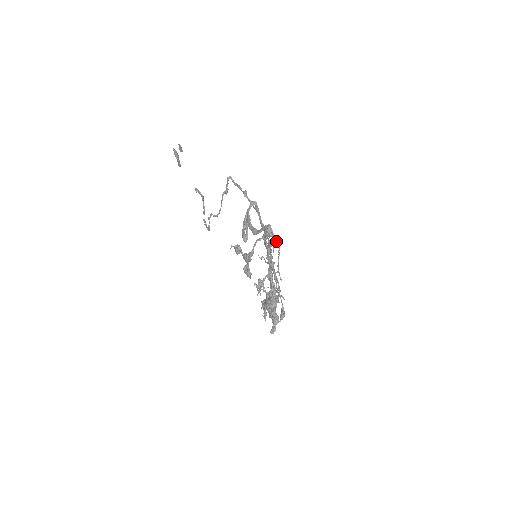
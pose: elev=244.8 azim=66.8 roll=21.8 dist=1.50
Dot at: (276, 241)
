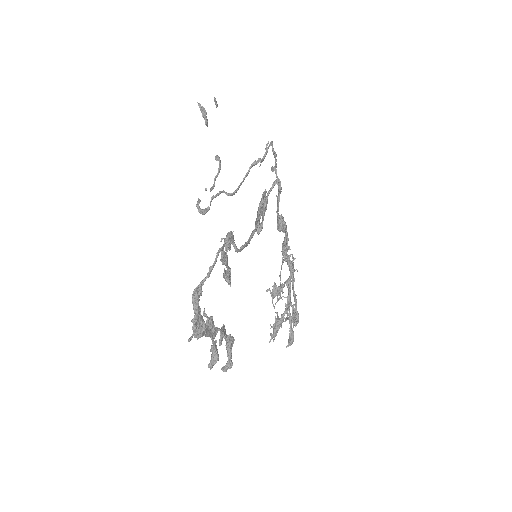
Dot at: occluded
